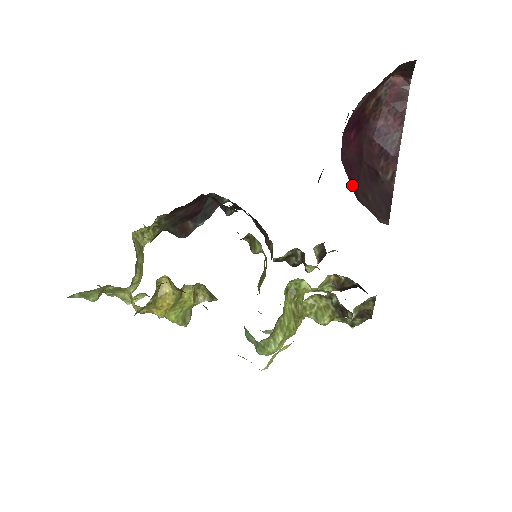
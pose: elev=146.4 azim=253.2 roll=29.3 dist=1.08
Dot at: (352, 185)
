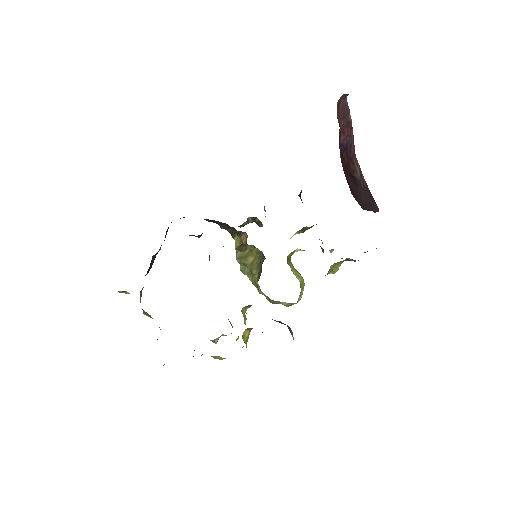
Dot at: (358, 203)
